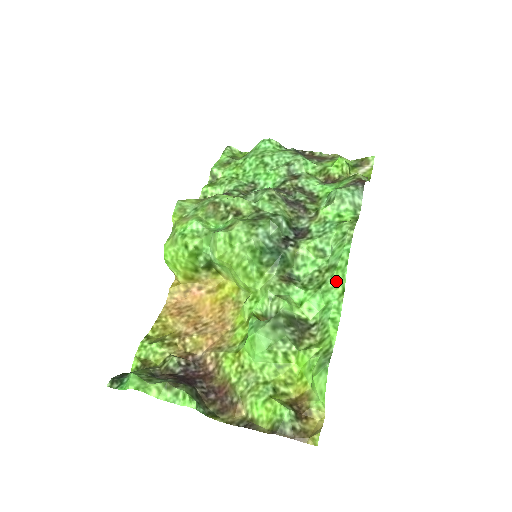
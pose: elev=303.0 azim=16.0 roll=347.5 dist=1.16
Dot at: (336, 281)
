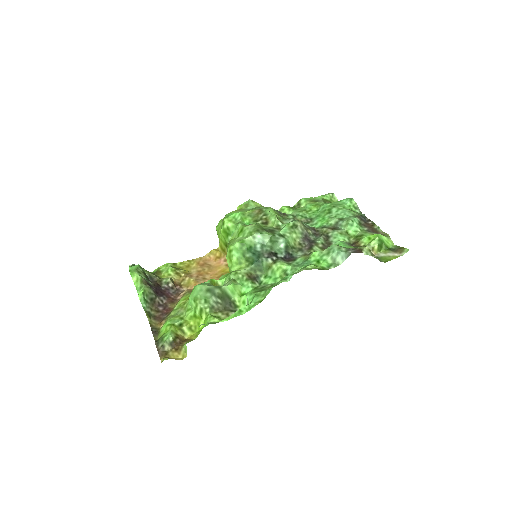
Dot at: (266, 292)
